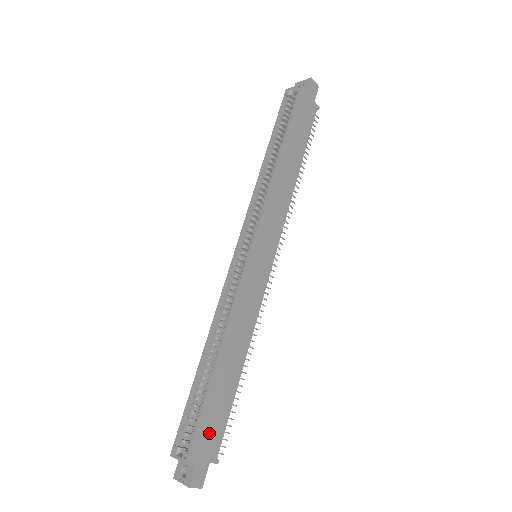
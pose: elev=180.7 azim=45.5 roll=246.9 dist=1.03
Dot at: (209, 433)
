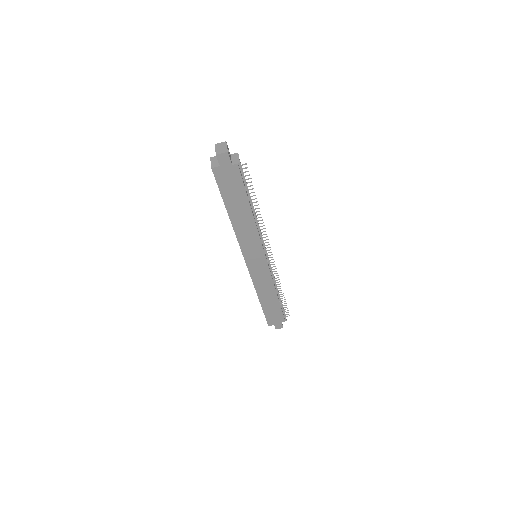
Dot at: (274, 317)
